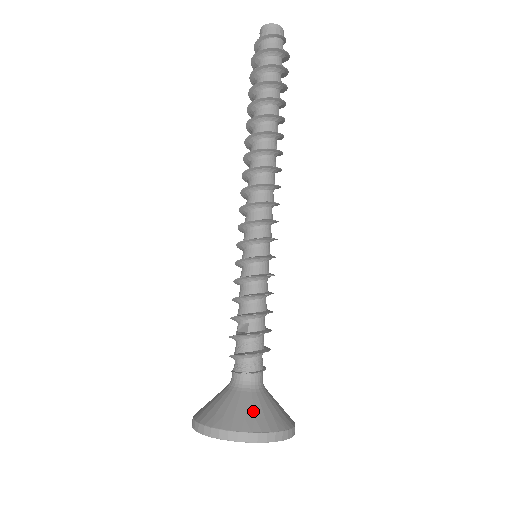
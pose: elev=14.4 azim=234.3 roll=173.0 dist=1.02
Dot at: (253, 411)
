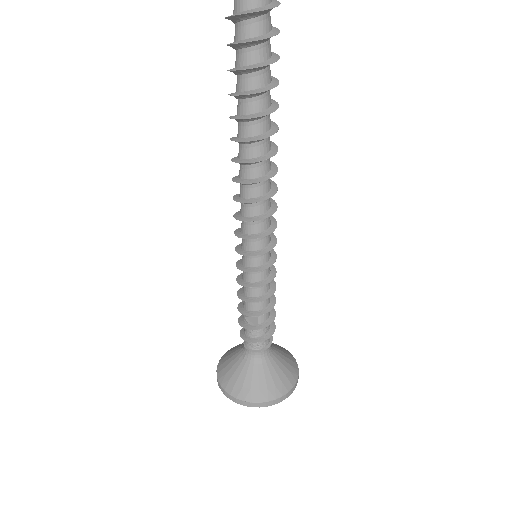
Dot at: (272, 380)
